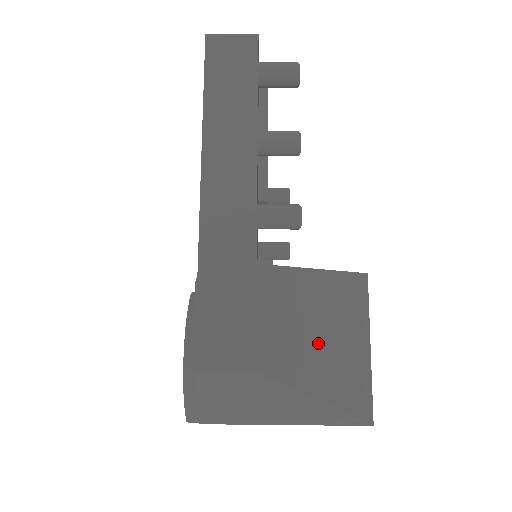
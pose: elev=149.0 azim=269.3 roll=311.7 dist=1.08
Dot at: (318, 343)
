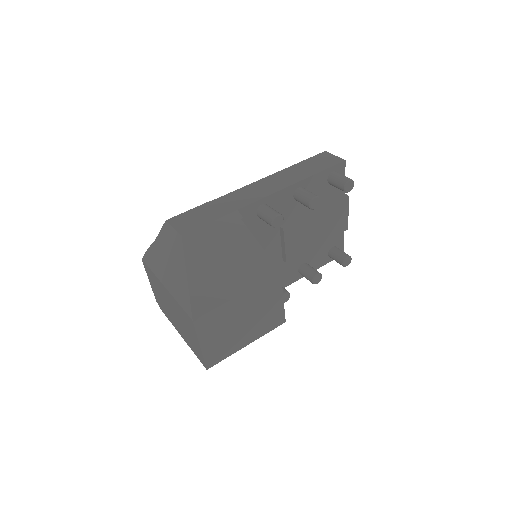
Dot at: (218, 261)
